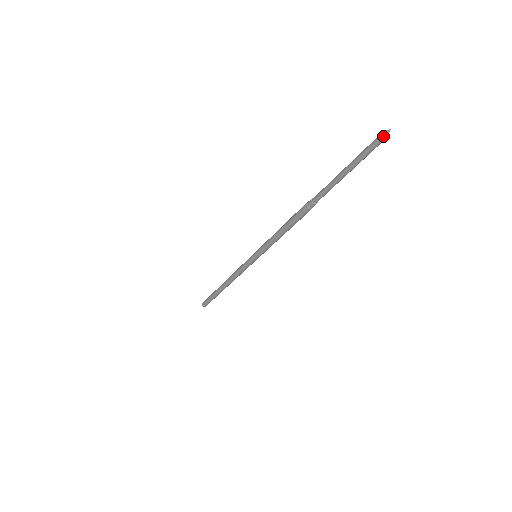
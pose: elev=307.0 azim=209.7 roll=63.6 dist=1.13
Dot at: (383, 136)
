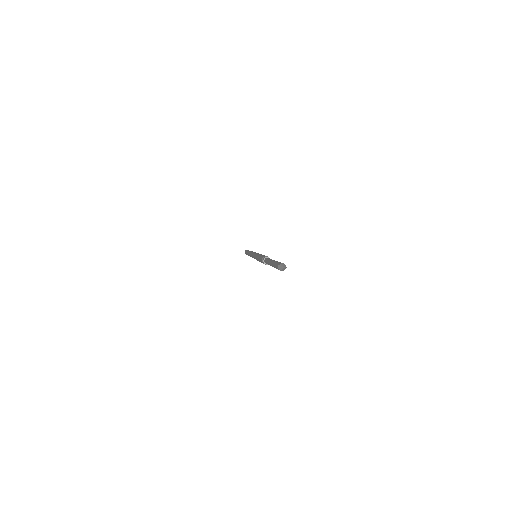
Dot at: (279, 268)
